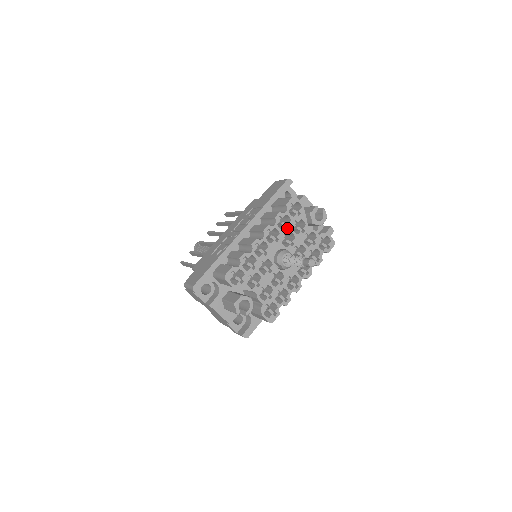
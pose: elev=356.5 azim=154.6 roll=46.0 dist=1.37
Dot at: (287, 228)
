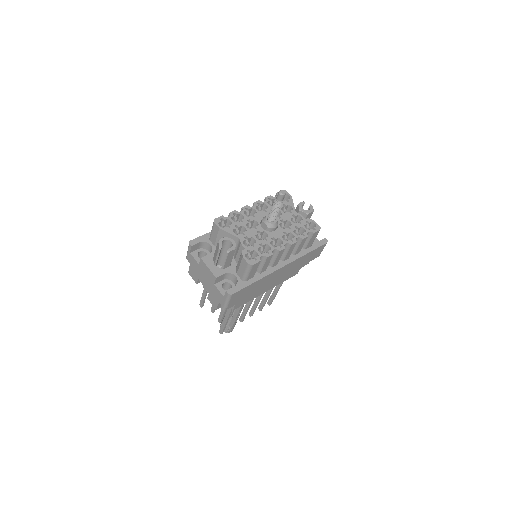
Dot at: occluded
